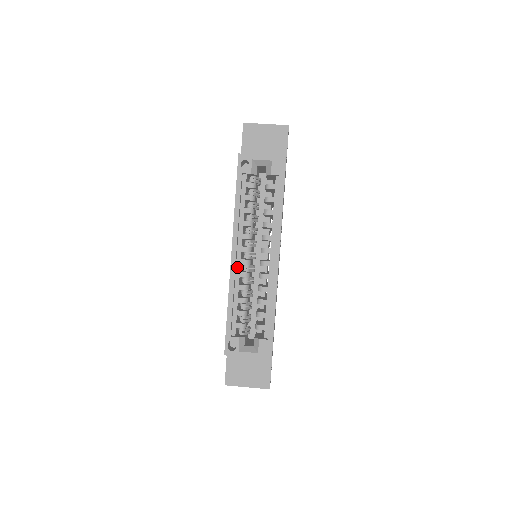
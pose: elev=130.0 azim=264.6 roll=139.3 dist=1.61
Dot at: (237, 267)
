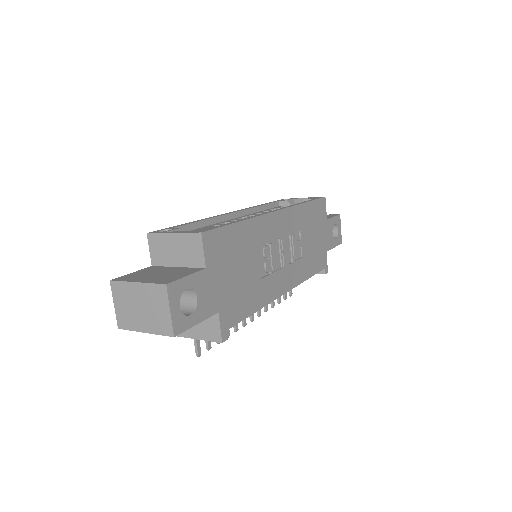
Dot at: (228, 220)
